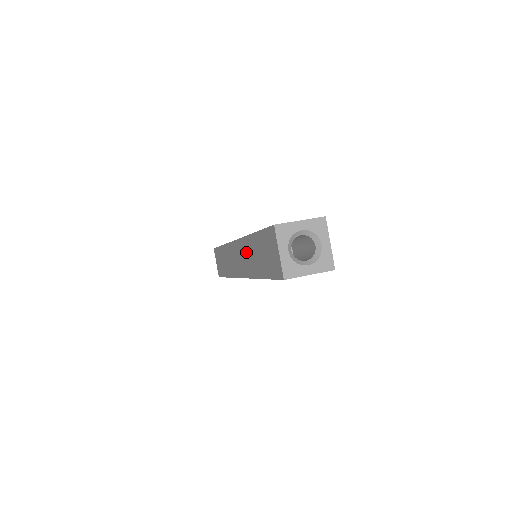
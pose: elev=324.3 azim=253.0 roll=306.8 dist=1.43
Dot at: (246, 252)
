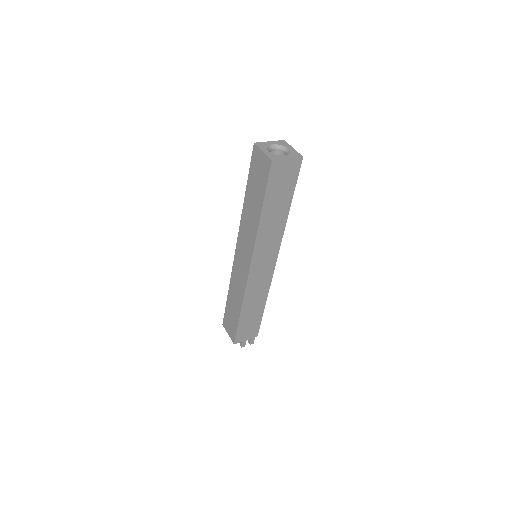
Dot at: (246, 226)
